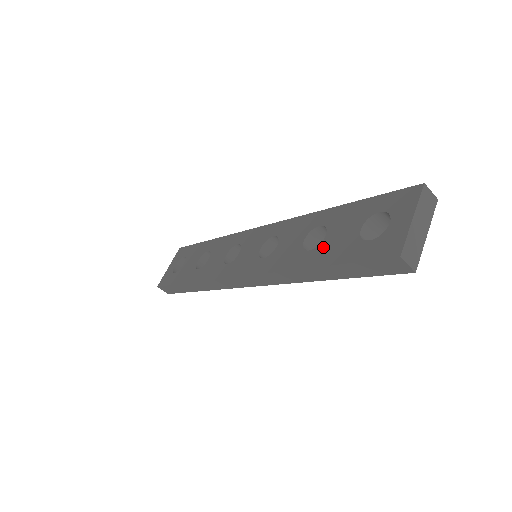
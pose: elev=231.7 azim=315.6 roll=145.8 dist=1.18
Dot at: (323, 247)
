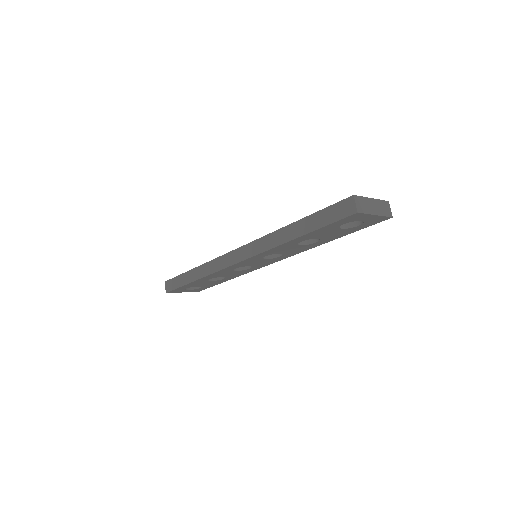
Dot at: occluded
